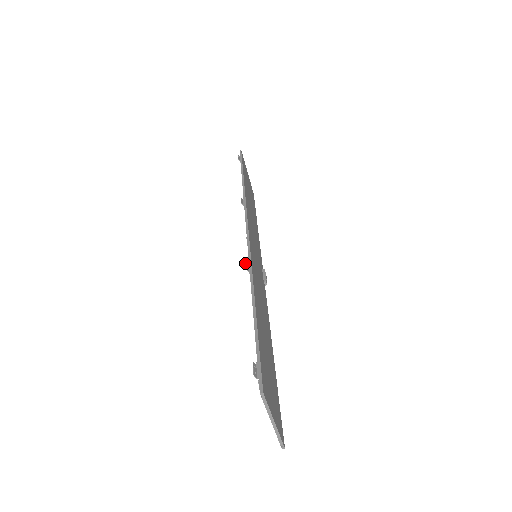
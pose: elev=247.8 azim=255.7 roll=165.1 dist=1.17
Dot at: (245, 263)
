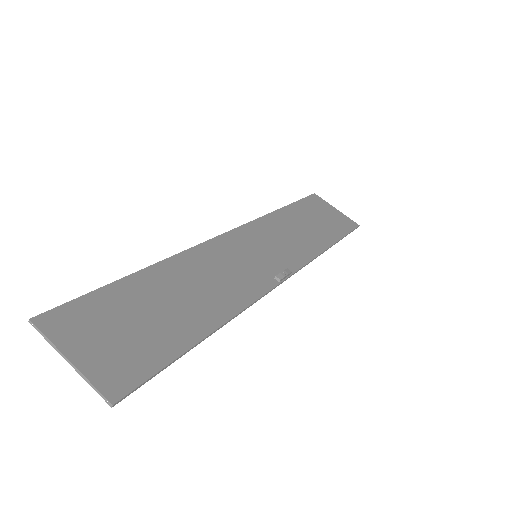
Dot at: occluded
